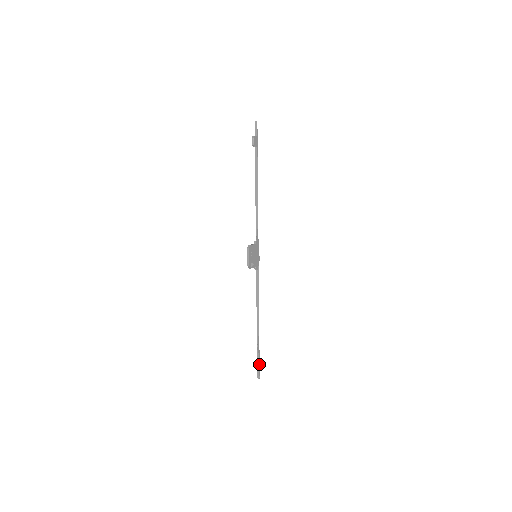
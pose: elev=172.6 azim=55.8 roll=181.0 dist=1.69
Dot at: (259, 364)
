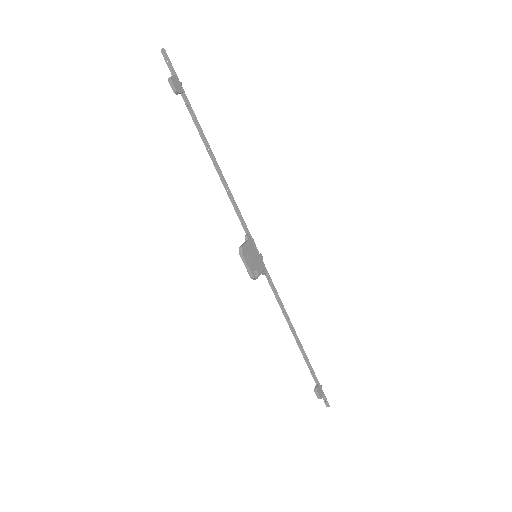
Dot at: (322, 390)
